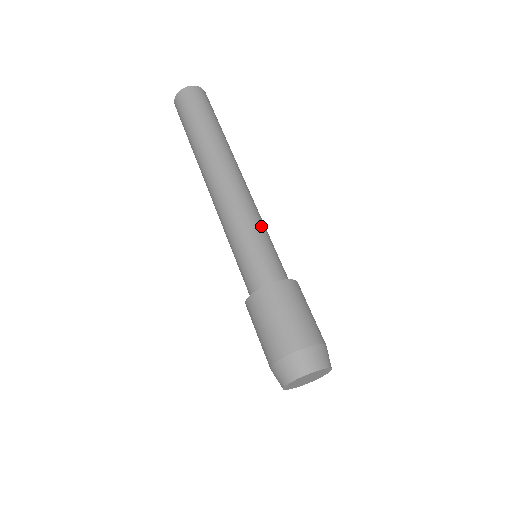
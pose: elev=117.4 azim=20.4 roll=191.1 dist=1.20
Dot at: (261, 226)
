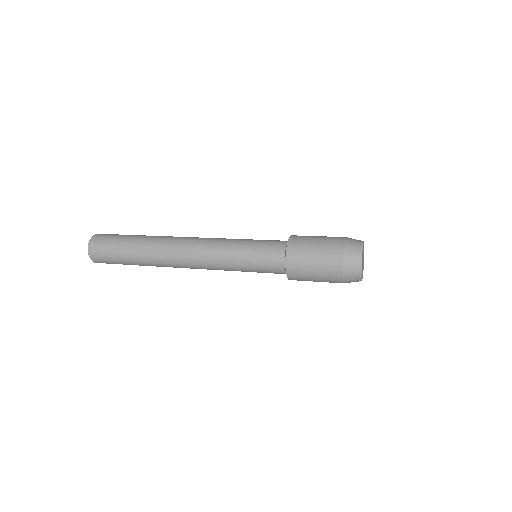
Dot at: occluded
